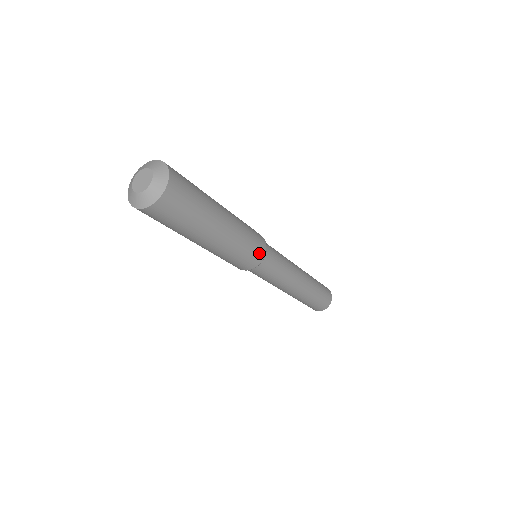
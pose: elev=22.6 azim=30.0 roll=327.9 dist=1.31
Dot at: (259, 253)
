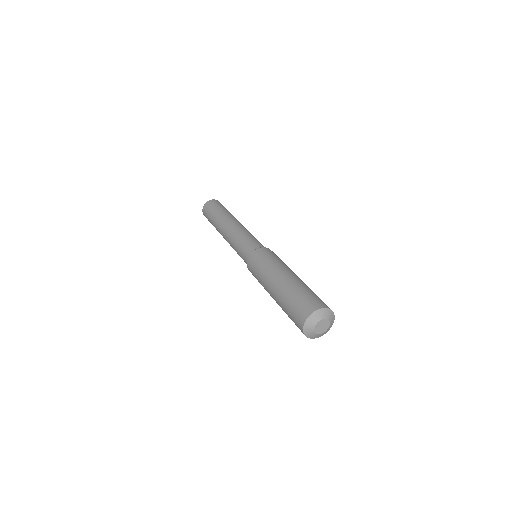
Dot at: occluded
